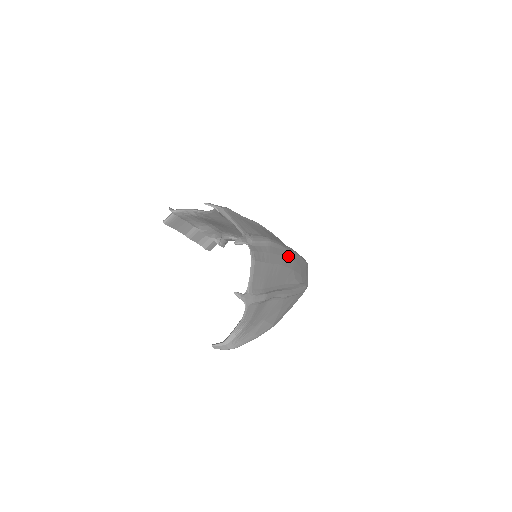
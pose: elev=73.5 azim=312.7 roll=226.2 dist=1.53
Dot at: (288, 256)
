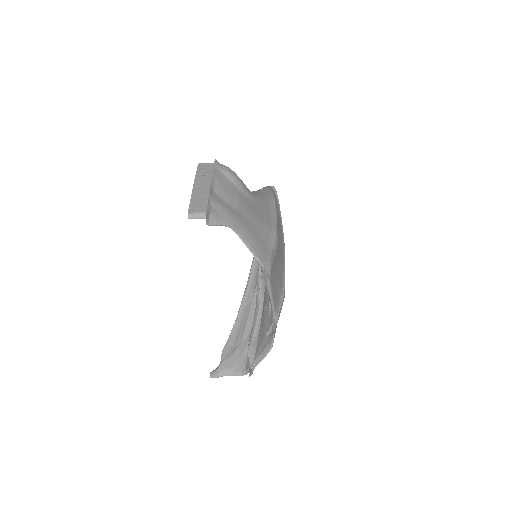
Dot at: occluded
